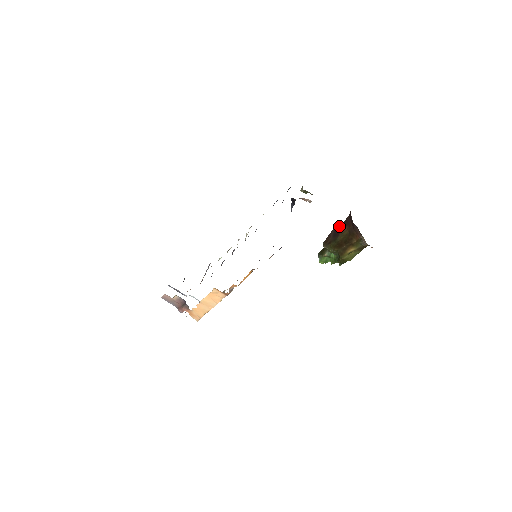
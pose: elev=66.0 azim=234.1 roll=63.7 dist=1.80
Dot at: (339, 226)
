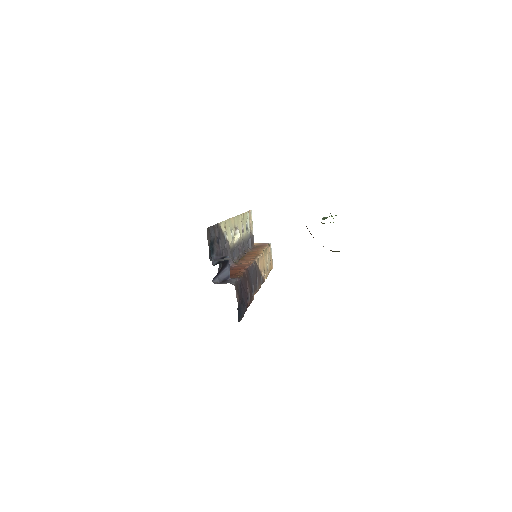
Dot at: occluded
